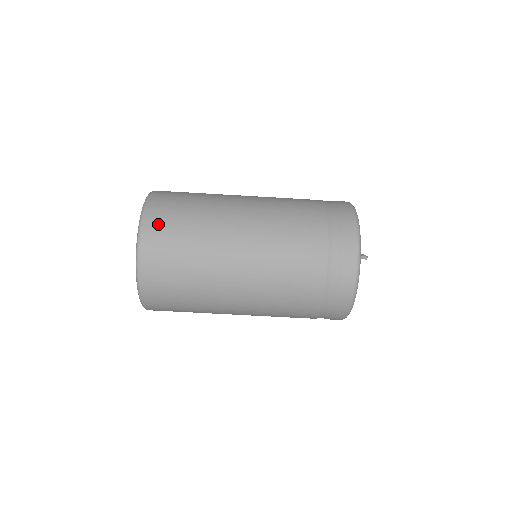
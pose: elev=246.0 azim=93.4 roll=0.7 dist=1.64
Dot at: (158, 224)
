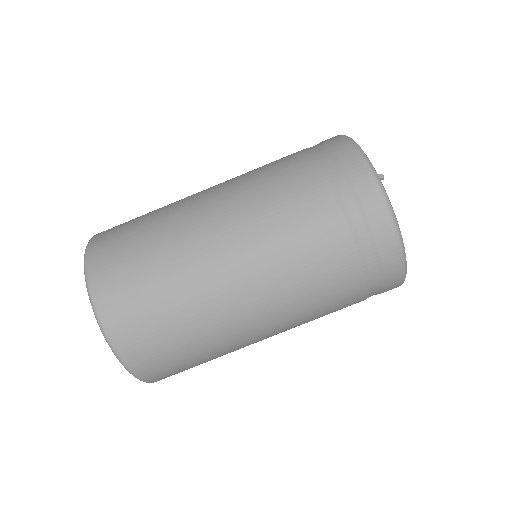
Dot at: (112, 228)
